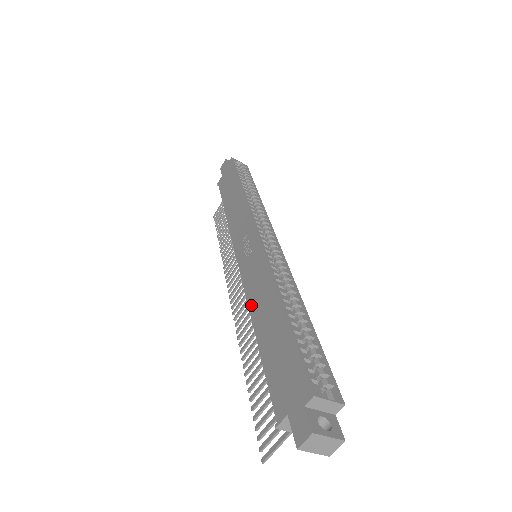
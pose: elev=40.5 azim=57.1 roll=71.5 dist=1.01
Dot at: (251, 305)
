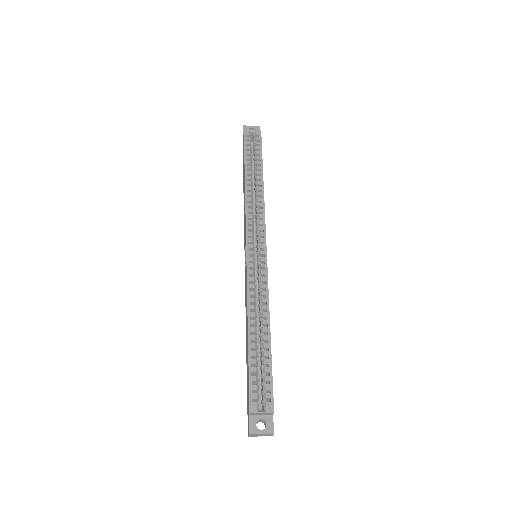
Dot at: occluded
